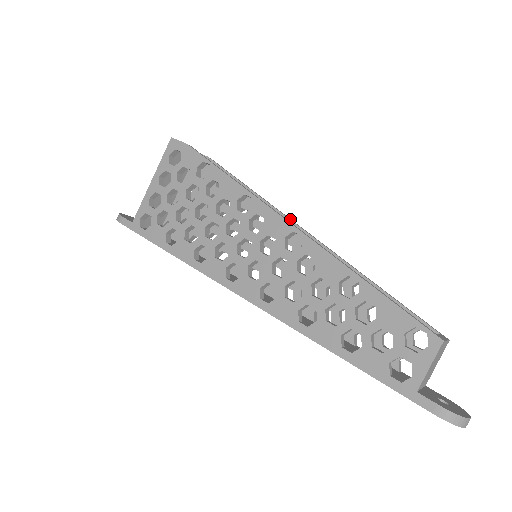
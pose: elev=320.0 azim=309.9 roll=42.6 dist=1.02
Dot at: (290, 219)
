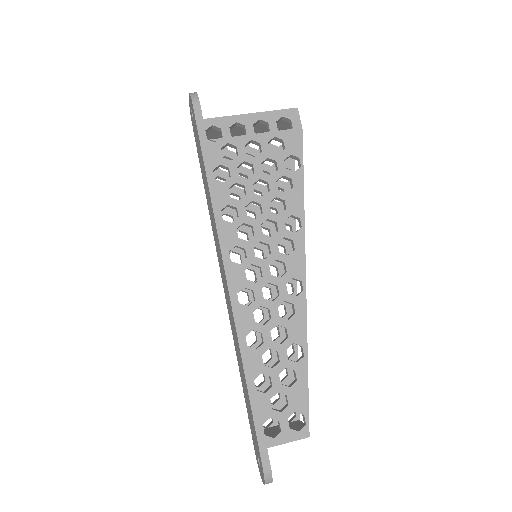
Dot at: occluded
